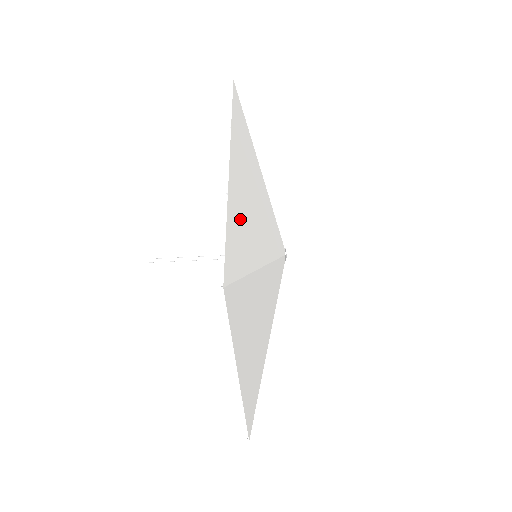
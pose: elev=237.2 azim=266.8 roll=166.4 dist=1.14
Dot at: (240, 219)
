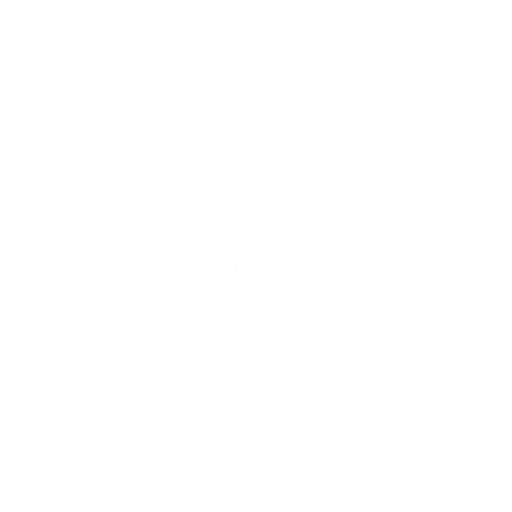
Dot at: (263, 352)
